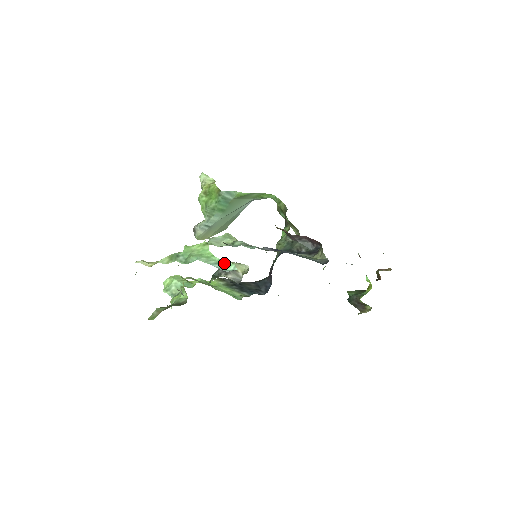
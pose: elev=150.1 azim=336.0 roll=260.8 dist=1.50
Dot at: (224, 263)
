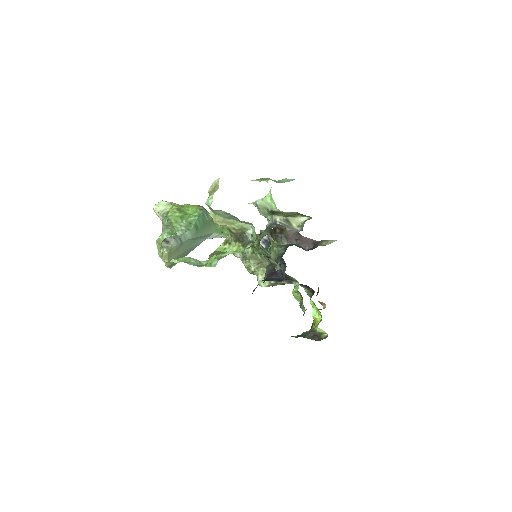
Dot at: occluded
